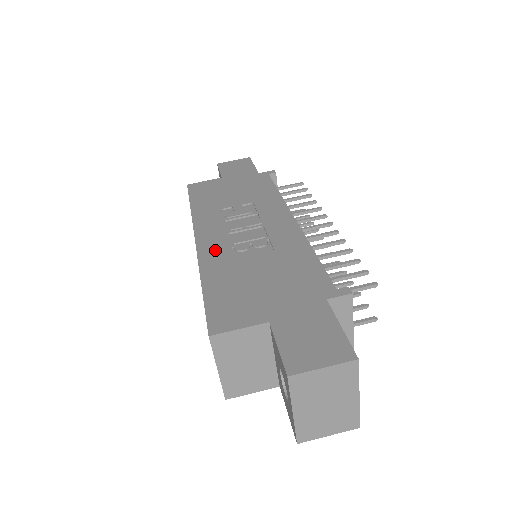
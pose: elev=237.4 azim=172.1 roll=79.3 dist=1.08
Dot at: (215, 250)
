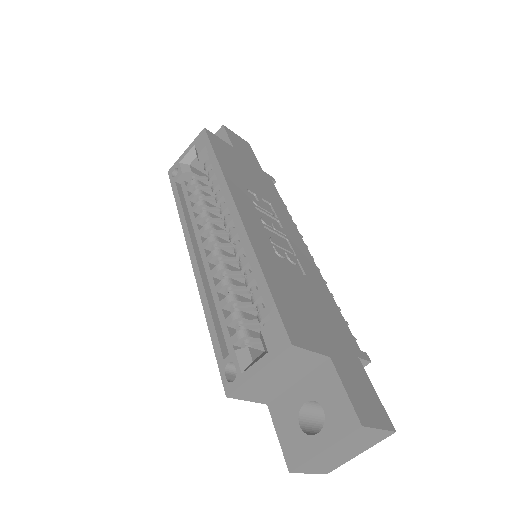
Dot at: (261, 239)
